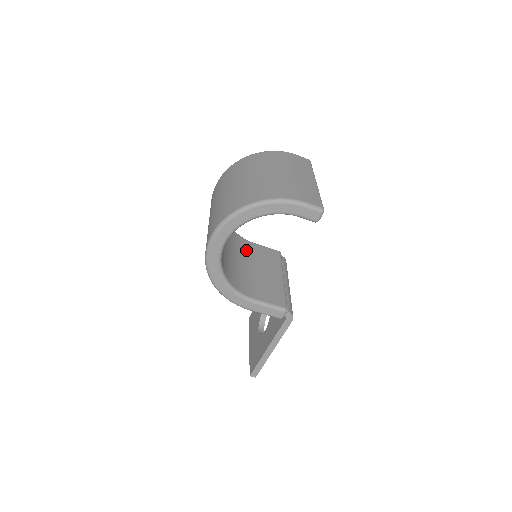
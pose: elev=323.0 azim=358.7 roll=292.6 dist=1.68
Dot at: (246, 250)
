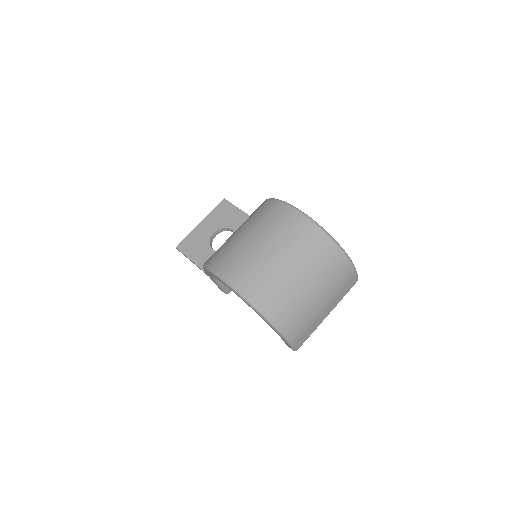
Dot at: occluded
